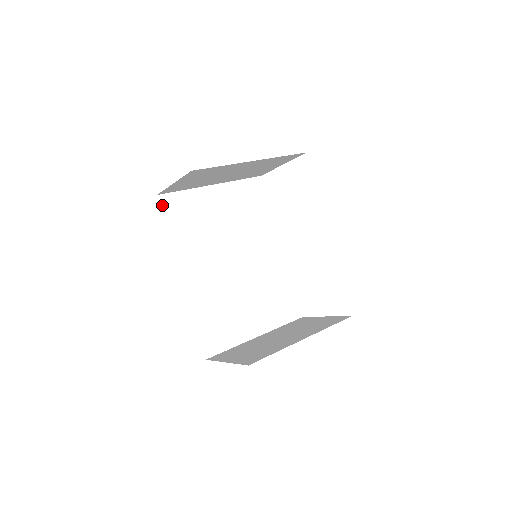
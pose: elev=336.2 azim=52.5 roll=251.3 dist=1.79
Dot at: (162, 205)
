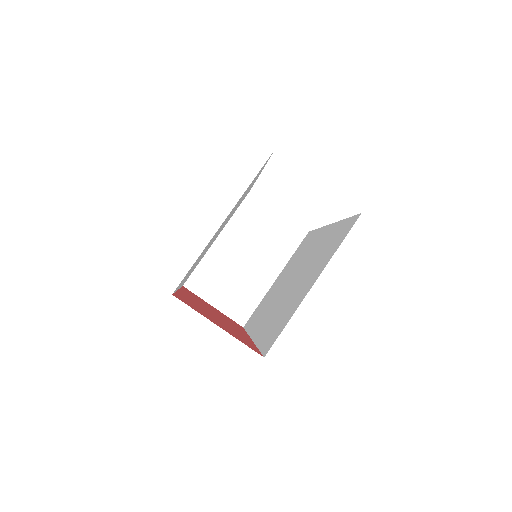
Dot at: occluded
